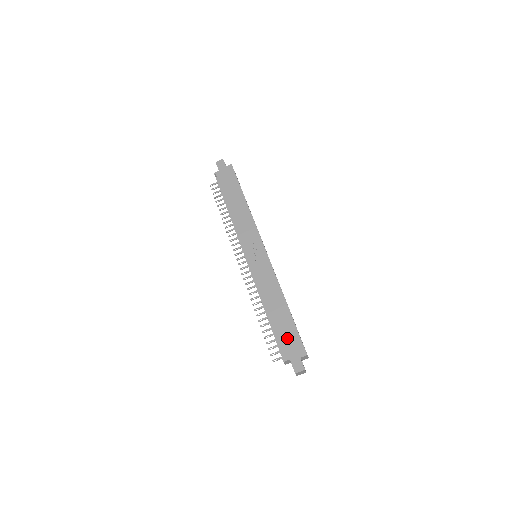
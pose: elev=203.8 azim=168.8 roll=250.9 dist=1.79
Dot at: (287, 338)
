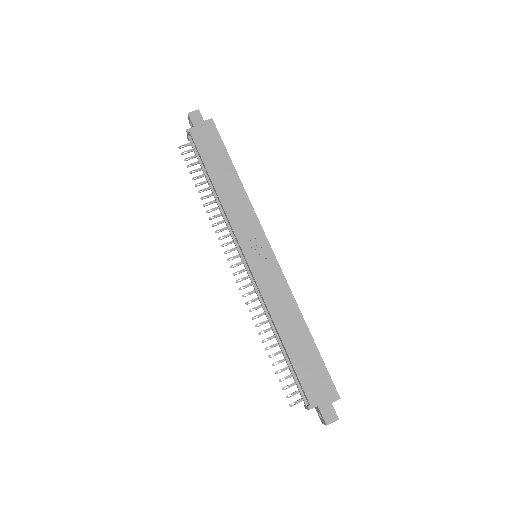
Dot at: (312, 376)
